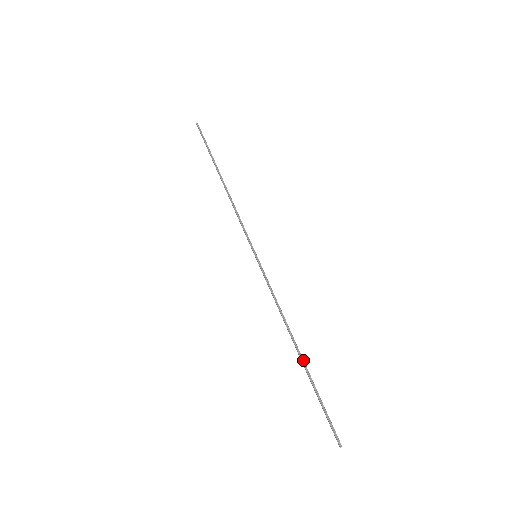
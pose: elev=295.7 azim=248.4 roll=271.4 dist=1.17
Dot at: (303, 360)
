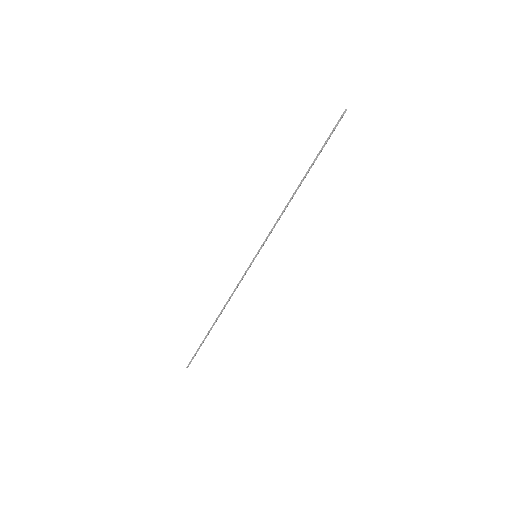
Dot at: occluded
